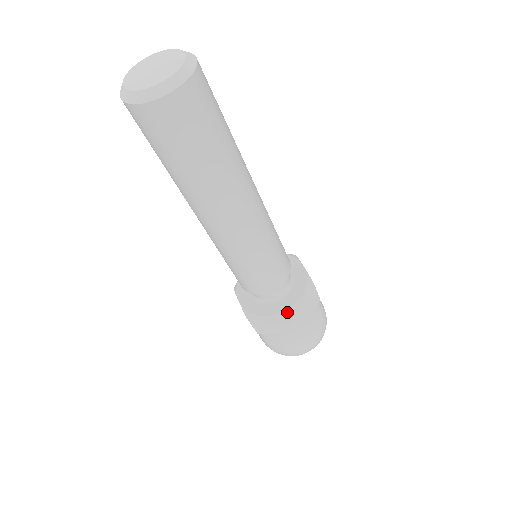
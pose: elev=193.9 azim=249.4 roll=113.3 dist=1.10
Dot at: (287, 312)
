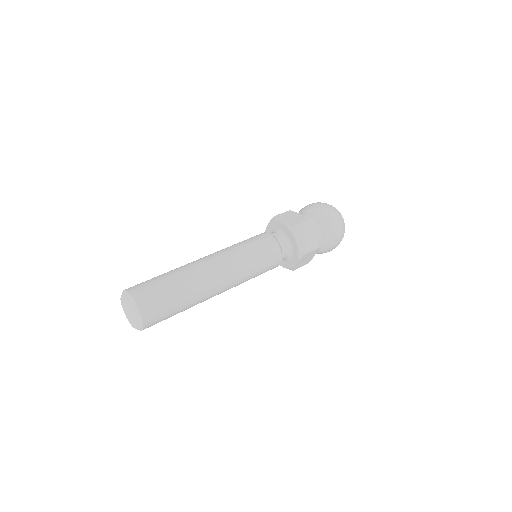
Dot at: (291, 269)
